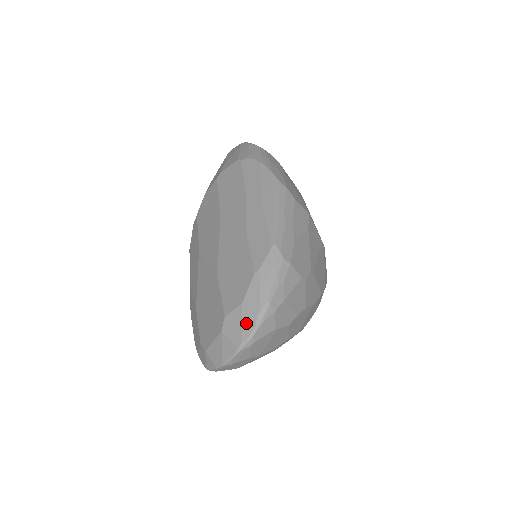
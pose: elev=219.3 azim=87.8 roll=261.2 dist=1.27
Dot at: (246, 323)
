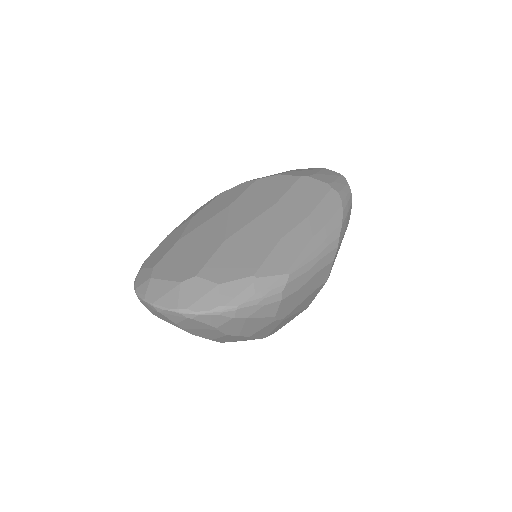
Dot at: (205, 300)
